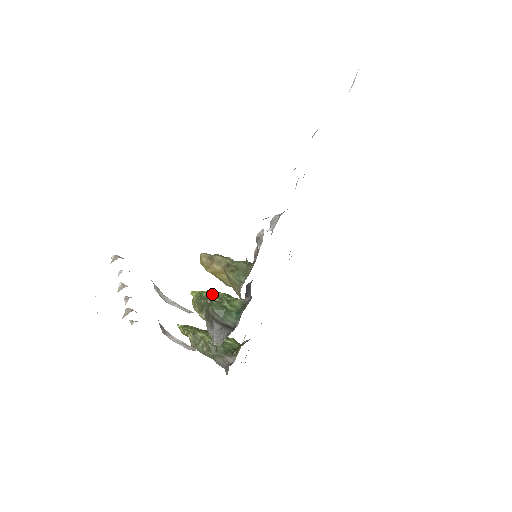
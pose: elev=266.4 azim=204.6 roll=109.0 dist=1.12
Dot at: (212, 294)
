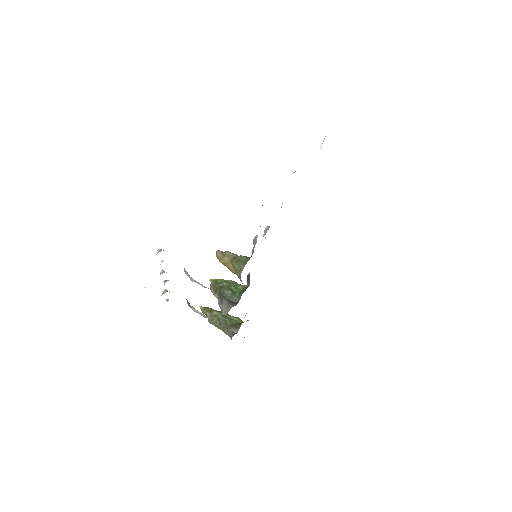
Dot at: (224, 281)
